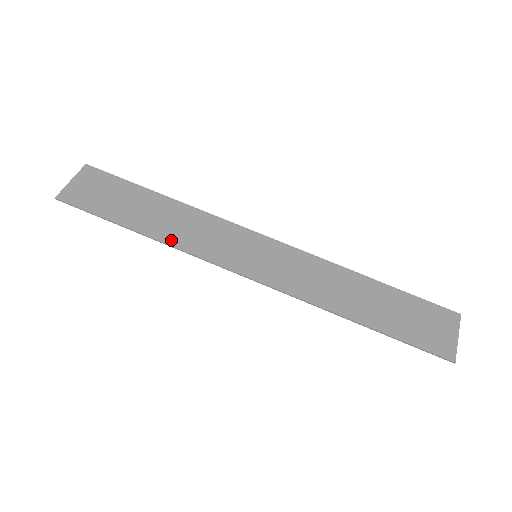
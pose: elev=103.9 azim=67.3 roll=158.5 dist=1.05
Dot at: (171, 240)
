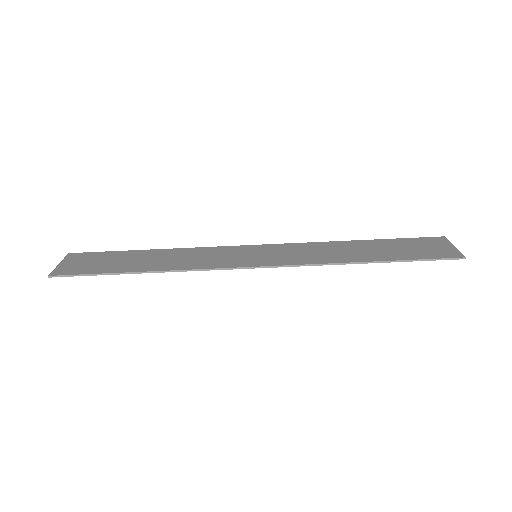
Dot at: (174, 267)
